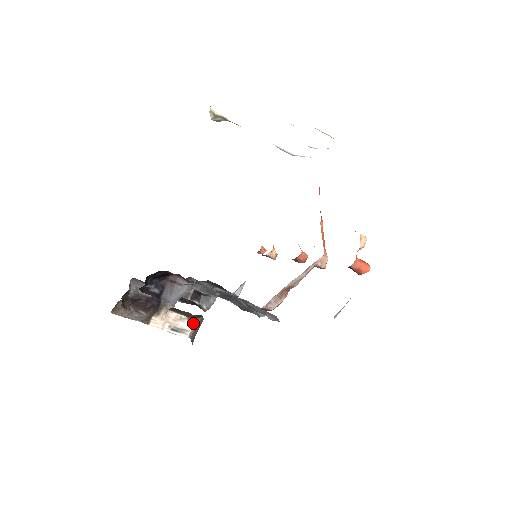
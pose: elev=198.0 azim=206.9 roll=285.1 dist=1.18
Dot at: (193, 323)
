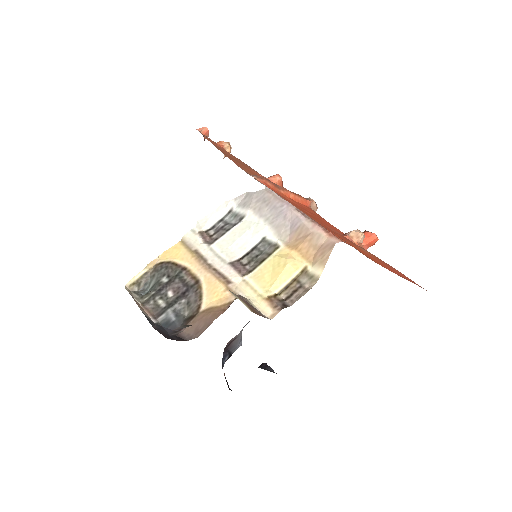
Dot at: occluded
